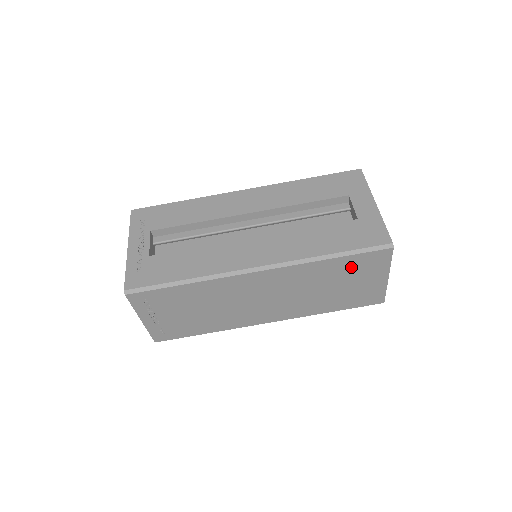
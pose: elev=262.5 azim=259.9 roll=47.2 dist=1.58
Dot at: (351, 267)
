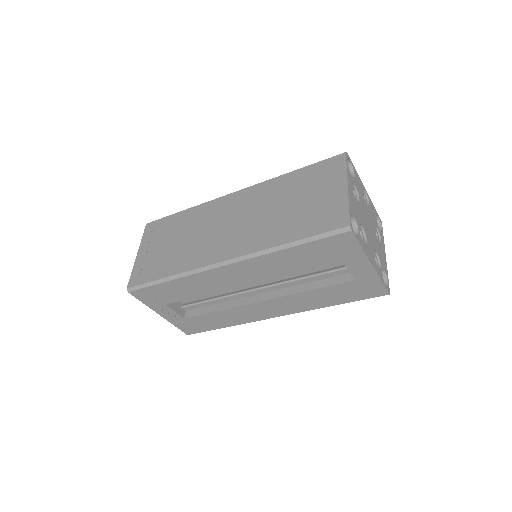
Dot at: occluded
